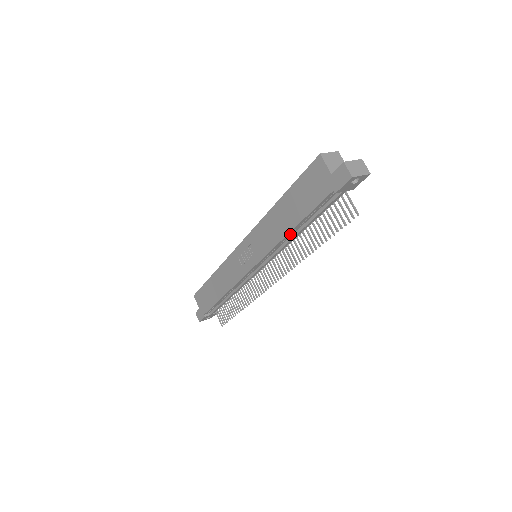
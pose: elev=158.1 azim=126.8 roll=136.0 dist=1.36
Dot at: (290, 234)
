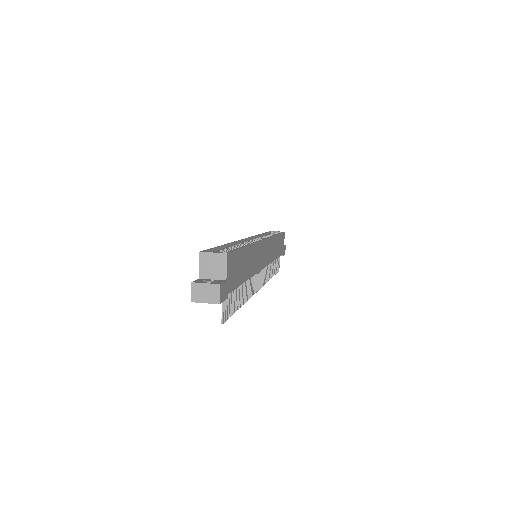
Dot at: occluded
